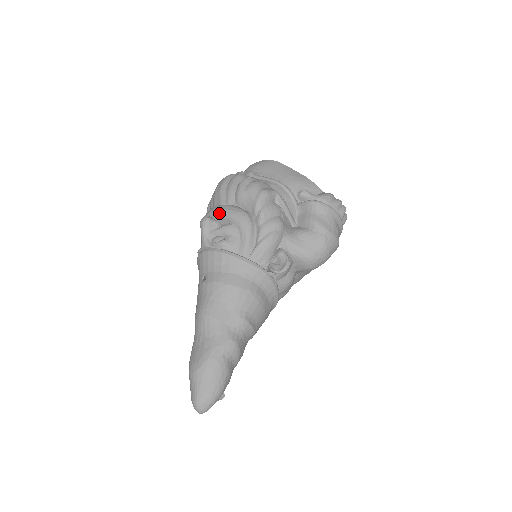
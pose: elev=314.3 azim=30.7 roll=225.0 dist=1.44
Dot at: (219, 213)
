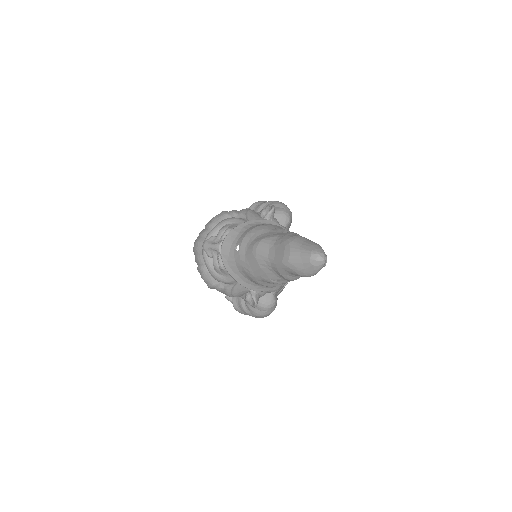
Dot at: (209, 235)
